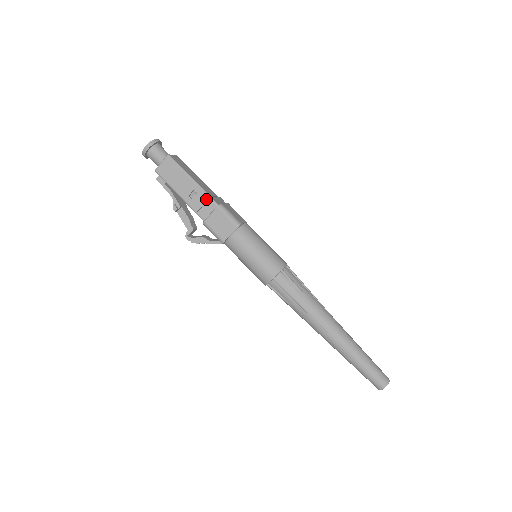
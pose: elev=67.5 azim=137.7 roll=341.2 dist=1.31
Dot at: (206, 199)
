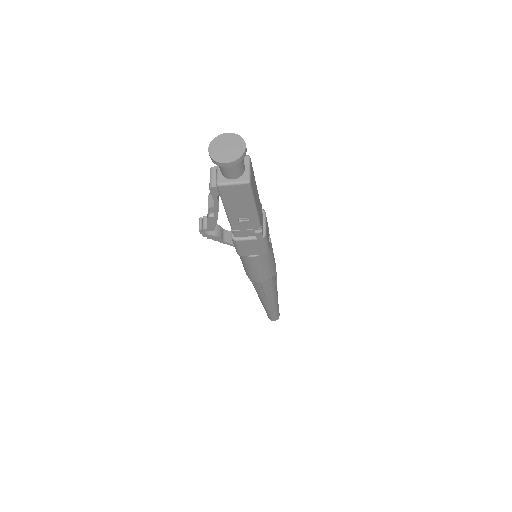
Dot at: (255, 228)
